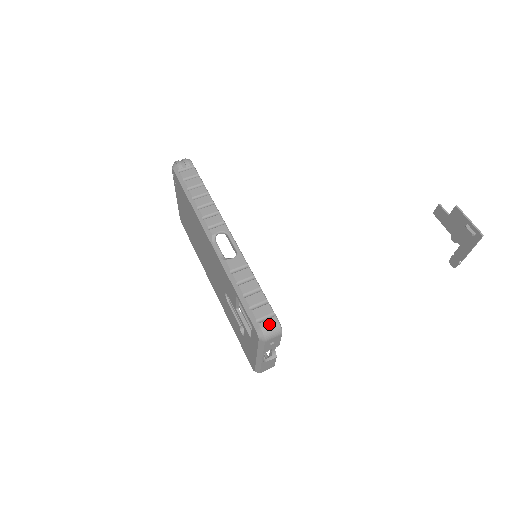
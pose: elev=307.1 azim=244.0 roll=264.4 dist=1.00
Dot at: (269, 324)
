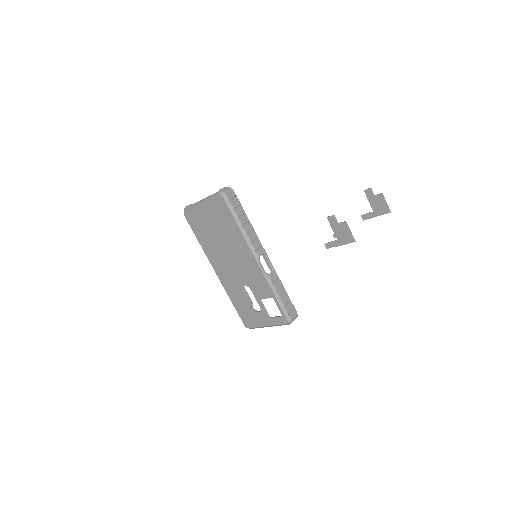
Dot at: (294, 316)
